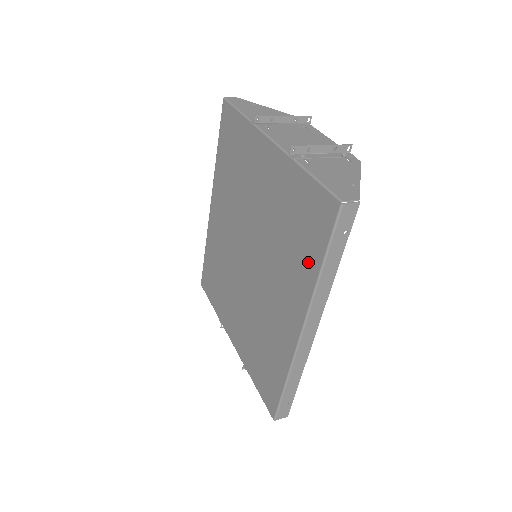
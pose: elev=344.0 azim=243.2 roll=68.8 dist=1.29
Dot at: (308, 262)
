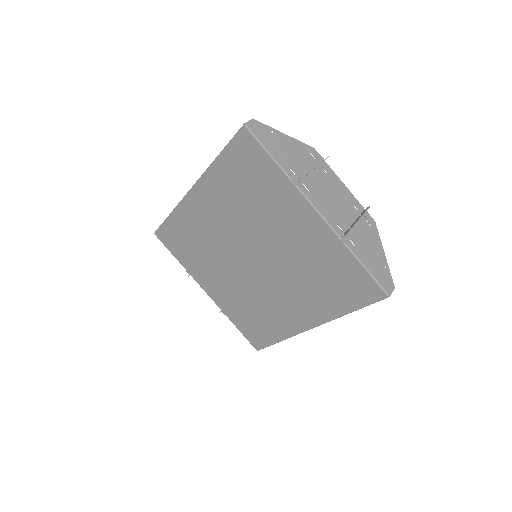
Dot at: (336, 304)
